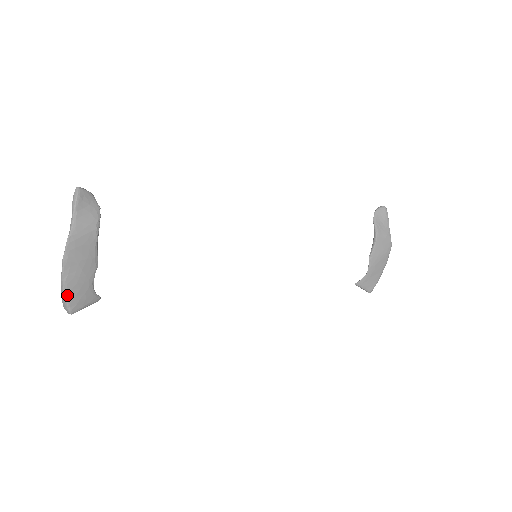
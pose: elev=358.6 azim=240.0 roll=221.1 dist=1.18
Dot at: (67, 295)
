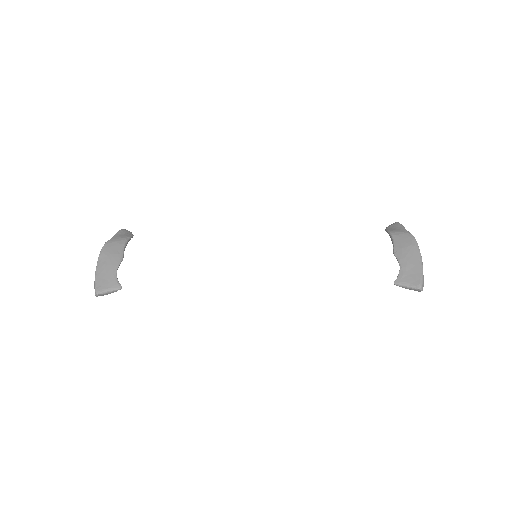
Dot at: (97, 278)
